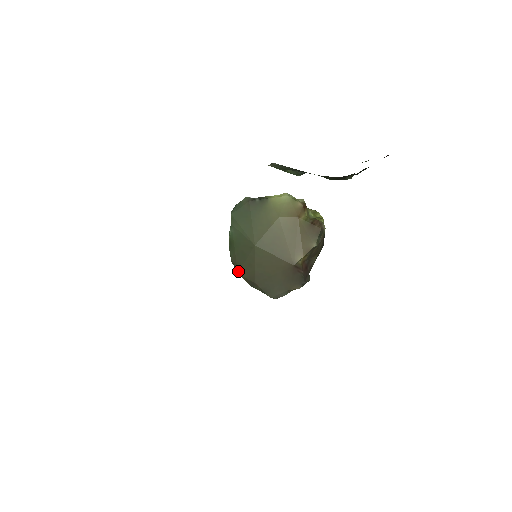
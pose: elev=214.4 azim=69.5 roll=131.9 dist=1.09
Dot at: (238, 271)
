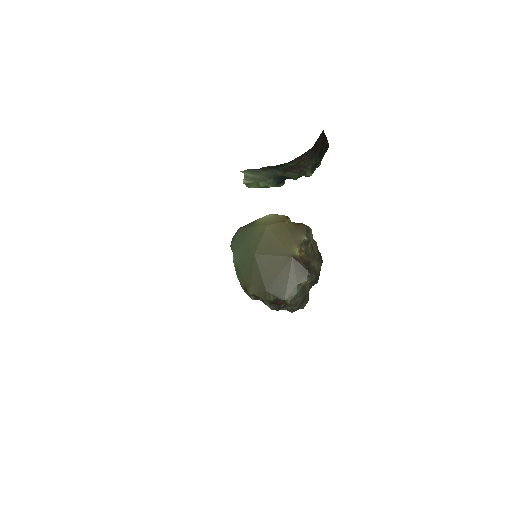
Dot at: (249, 290)
